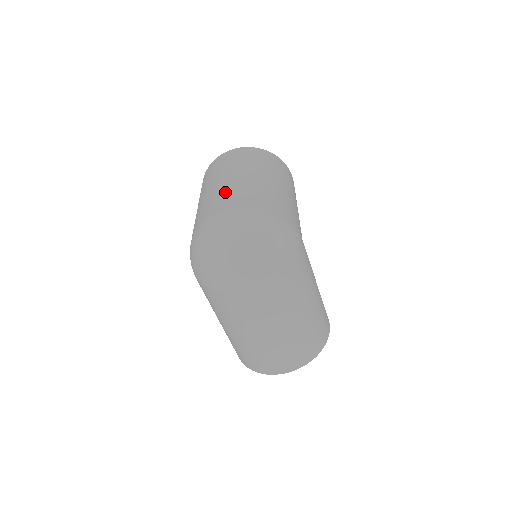
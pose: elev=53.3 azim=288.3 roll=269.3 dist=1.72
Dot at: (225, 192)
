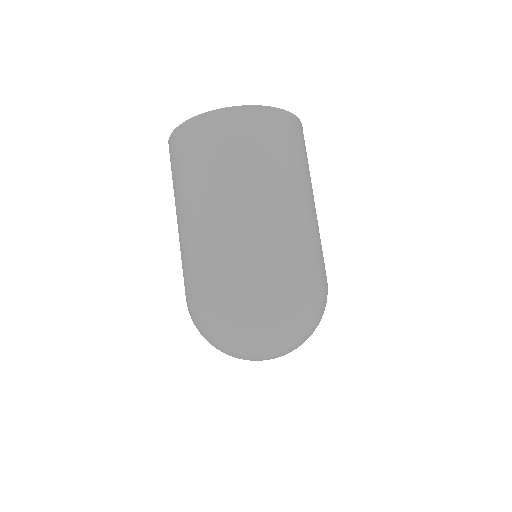
Dot at: (235, 243)
